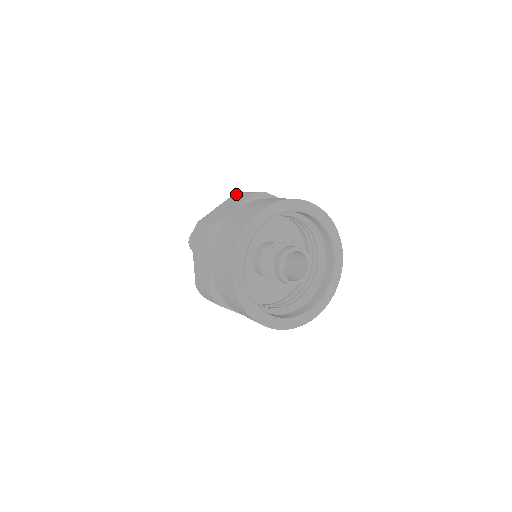
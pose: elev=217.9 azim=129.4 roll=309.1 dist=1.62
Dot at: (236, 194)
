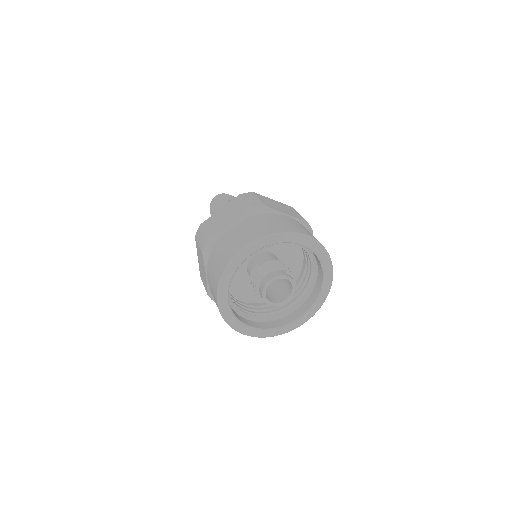
Dot at: (239, 198)
